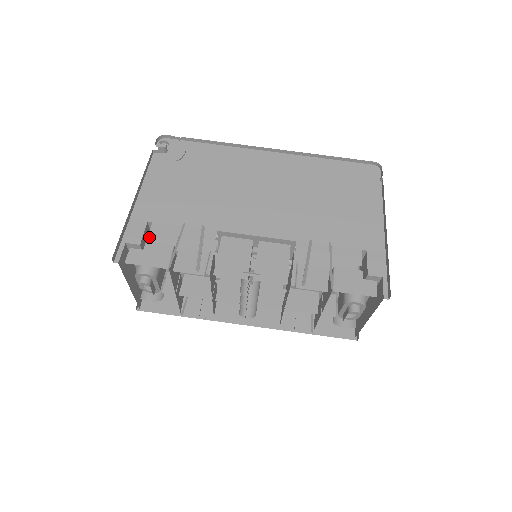
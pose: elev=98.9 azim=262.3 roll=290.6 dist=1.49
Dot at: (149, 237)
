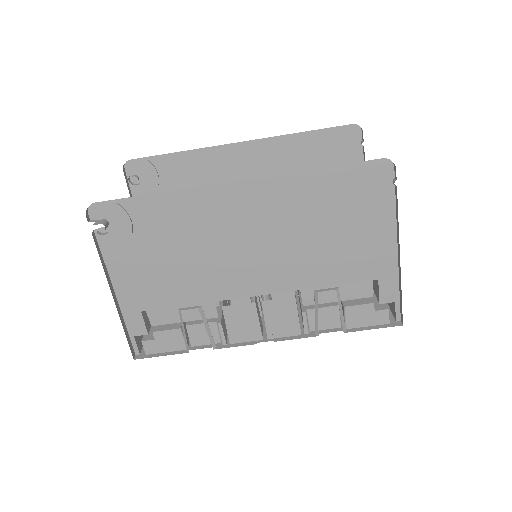
Dot at: occluded
